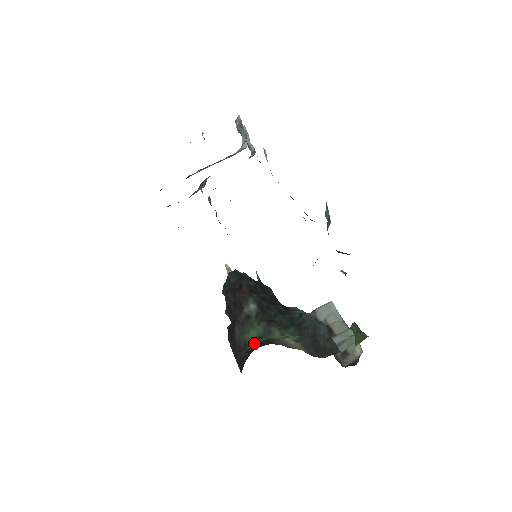
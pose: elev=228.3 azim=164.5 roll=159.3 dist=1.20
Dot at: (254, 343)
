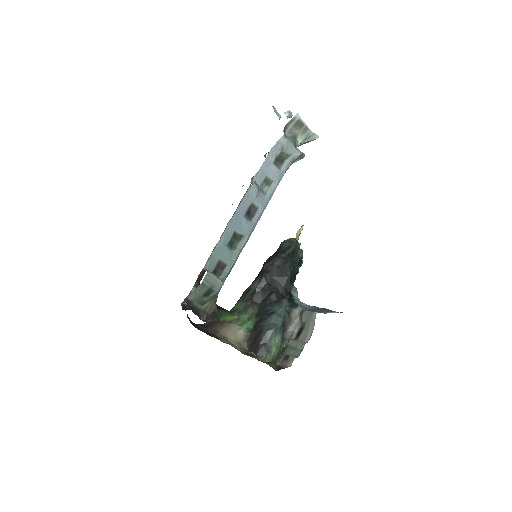
Dot at: occluded
